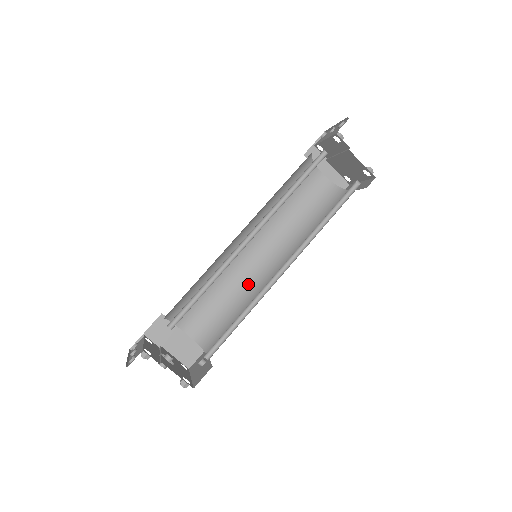
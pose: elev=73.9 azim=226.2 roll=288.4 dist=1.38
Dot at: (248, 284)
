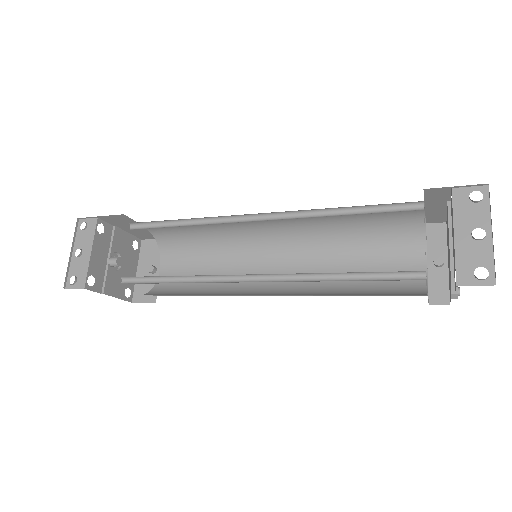
Dot at: (238, 236)
